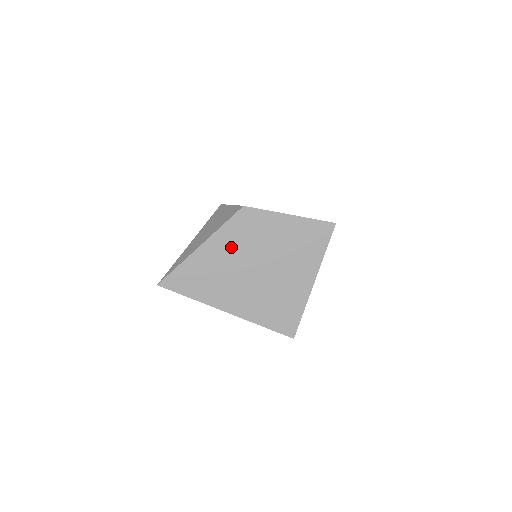
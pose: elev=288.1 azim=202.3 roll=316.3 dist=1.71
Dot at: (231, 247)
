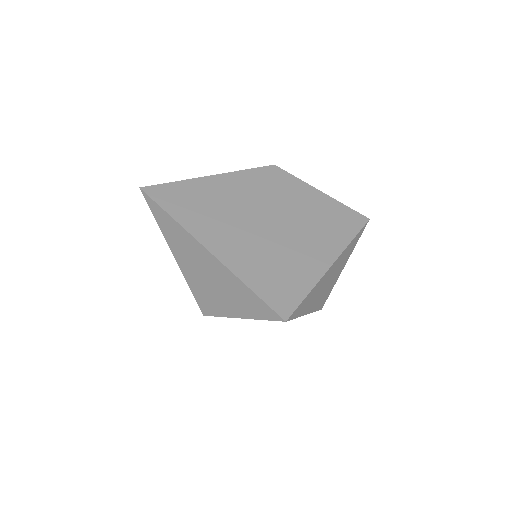
Dot at: (245, 191)
